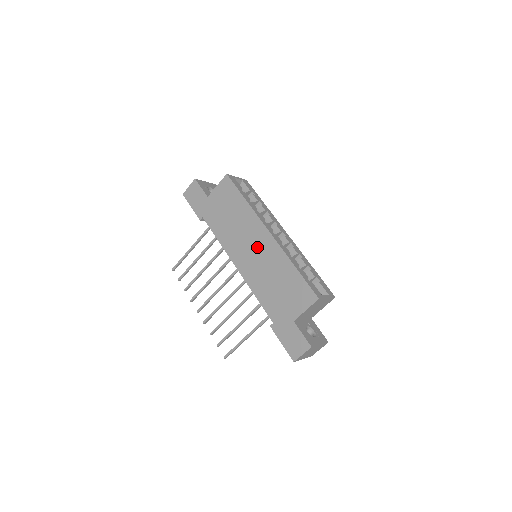
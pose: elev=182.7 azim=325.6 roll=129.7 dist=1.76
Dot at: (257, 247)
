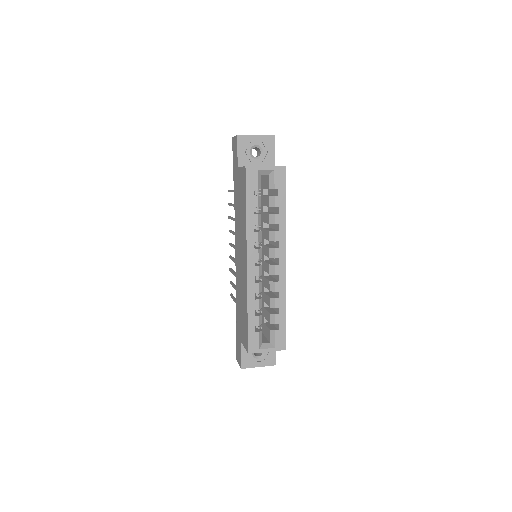
Dot at: (242, 262)
